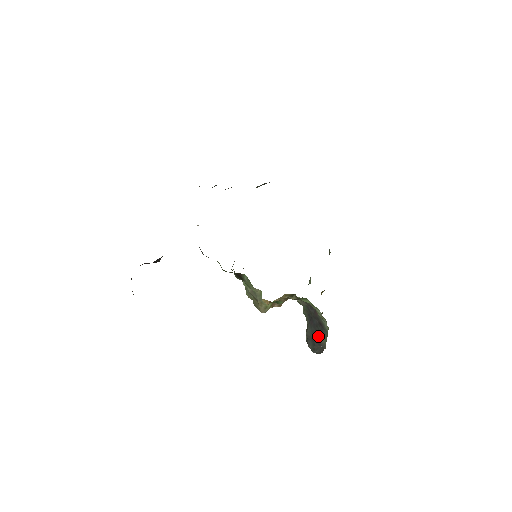
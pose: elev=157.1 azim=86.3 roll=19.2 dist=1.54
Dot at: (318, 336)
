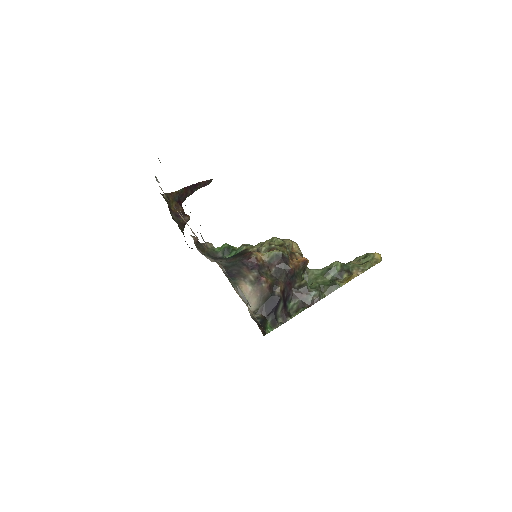
Dot at: occluded
